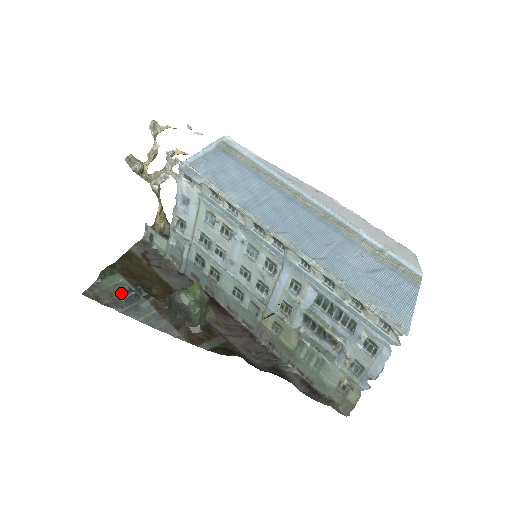
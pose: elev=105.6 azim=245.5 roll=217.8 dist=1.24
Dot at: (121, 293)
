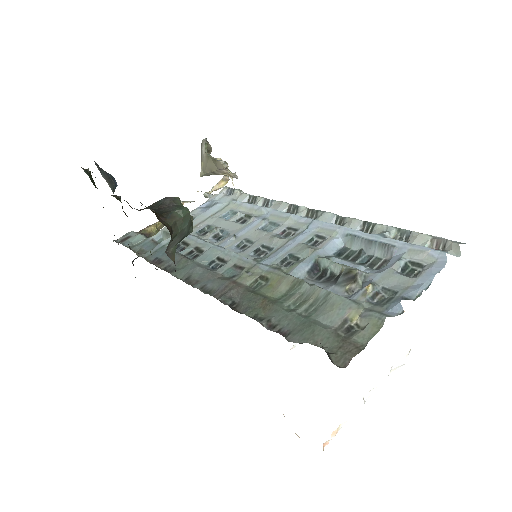
Dot at: occluded
